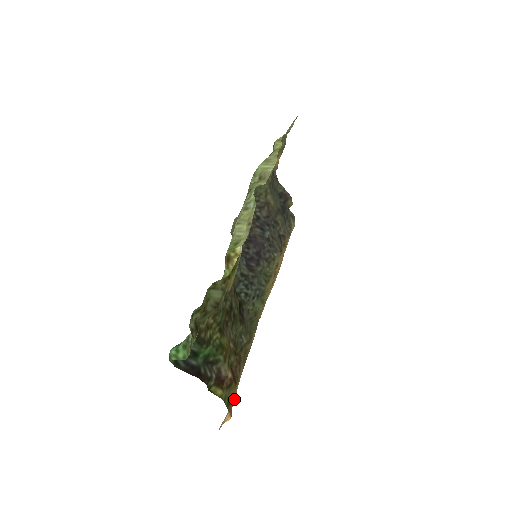
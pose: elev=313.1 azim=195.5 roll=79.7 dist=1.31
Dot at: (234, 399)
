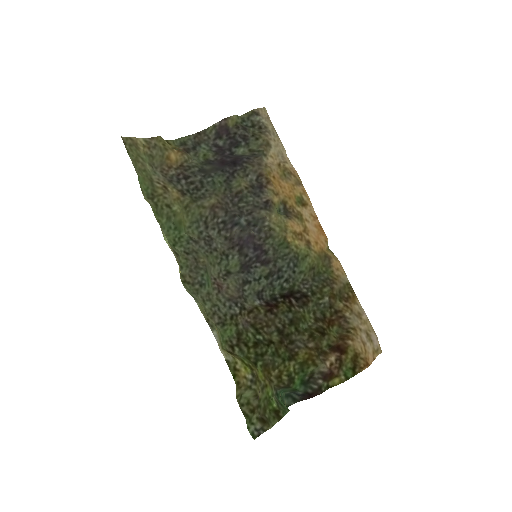
Dot at: (359, 351)
